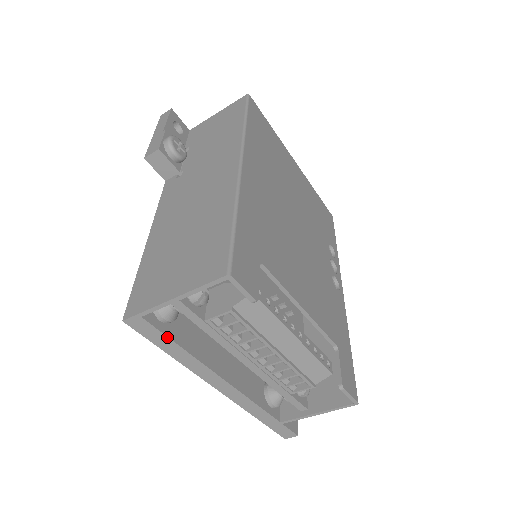
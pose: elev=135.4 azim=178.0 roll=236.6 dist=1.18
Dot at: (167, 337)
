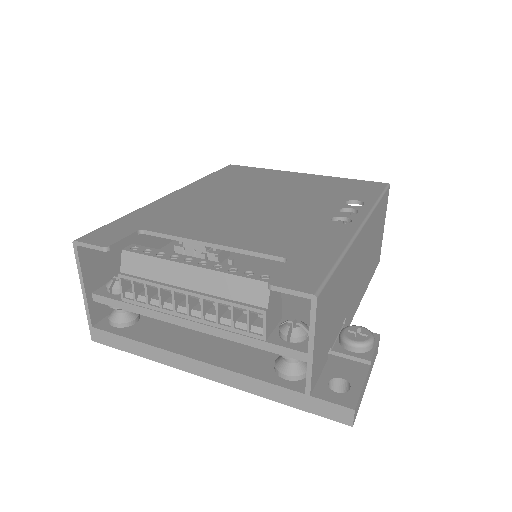
Dot at: (119, 336)
